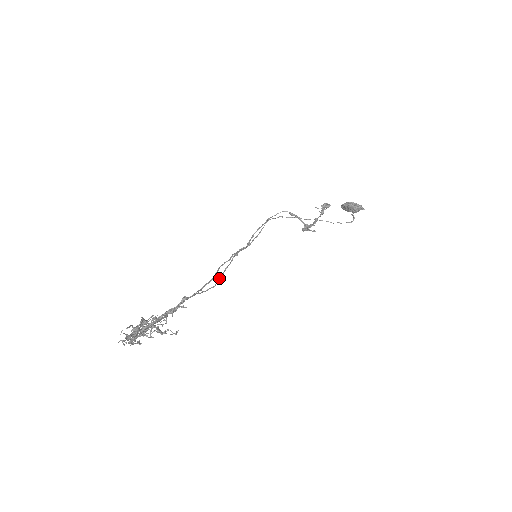
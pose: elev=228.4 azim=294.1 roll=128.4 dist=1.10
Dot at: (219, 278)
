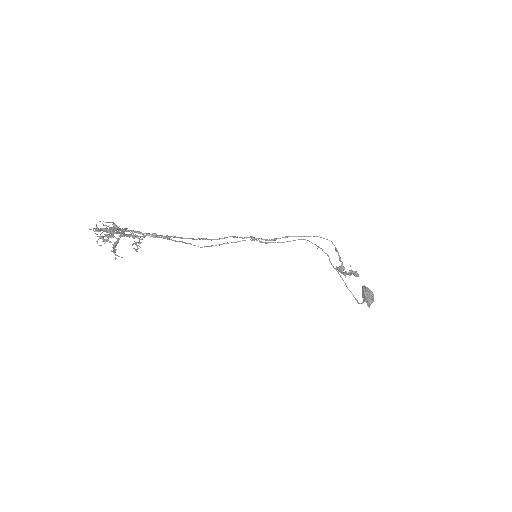
Dot at: (213, 245)
